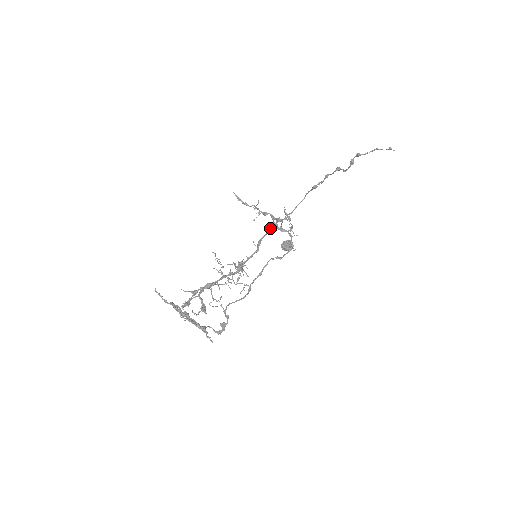
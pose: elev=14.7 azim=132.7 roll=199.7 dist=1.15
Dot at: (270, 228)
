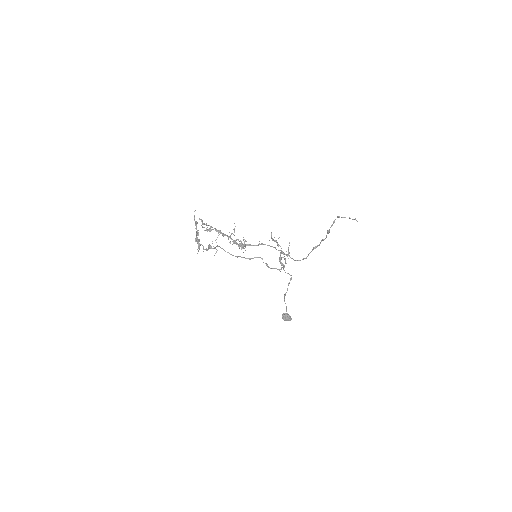
Dot at: occluded
